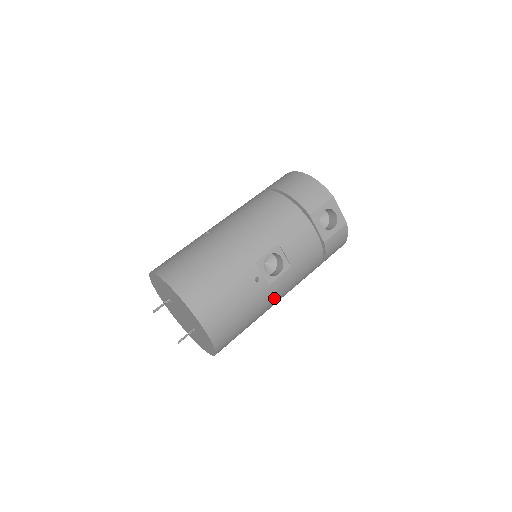
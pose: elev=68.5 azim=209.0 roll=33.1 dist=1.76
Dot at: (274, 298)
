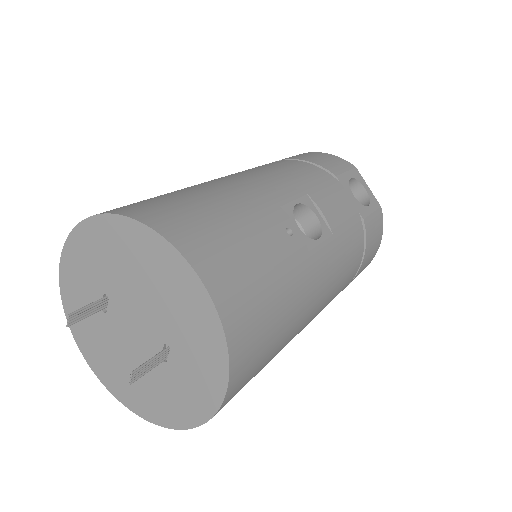
Dot at: (315, 290)
